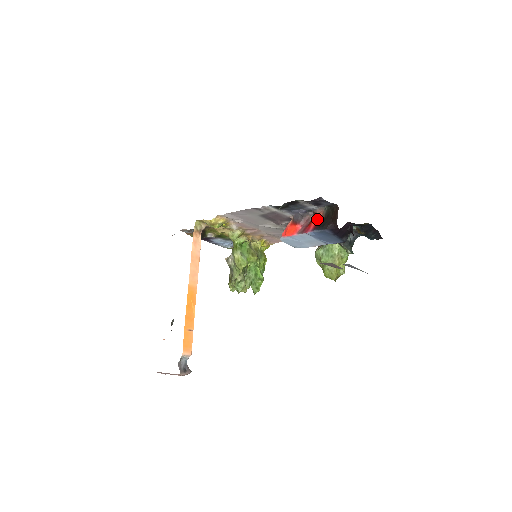
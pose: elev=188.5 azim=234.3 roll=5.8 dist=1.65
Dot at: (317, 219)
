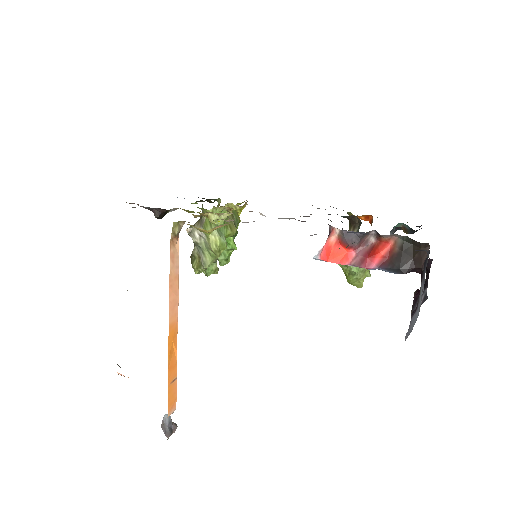
Dot at: (385, 249)
